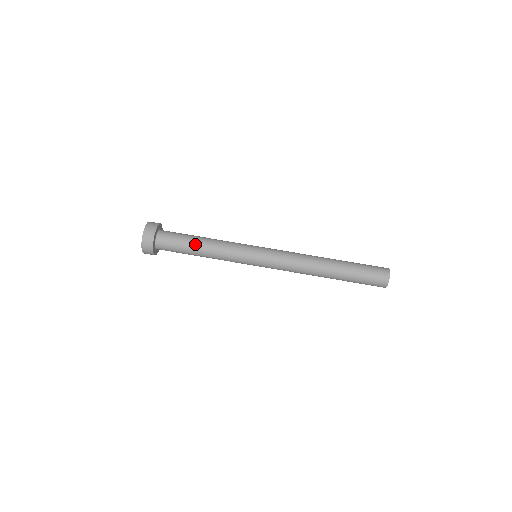
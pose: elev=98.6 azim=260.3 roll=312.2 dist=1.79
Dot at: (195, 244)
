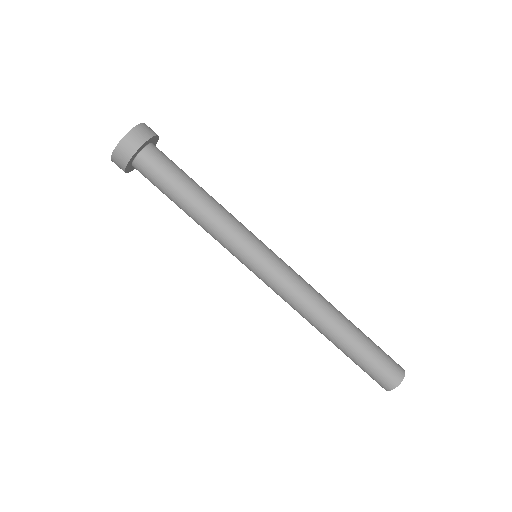
Dot at: (184, 197)
